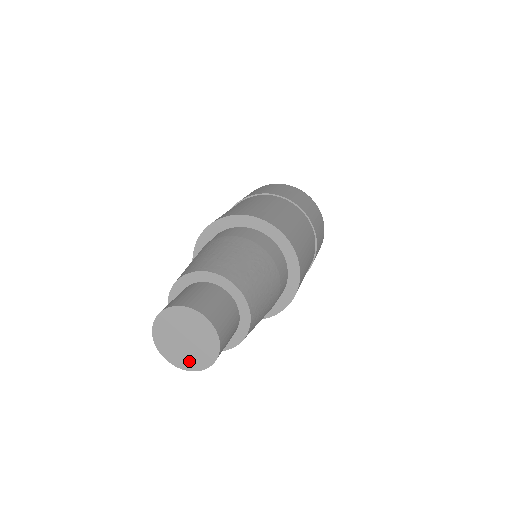
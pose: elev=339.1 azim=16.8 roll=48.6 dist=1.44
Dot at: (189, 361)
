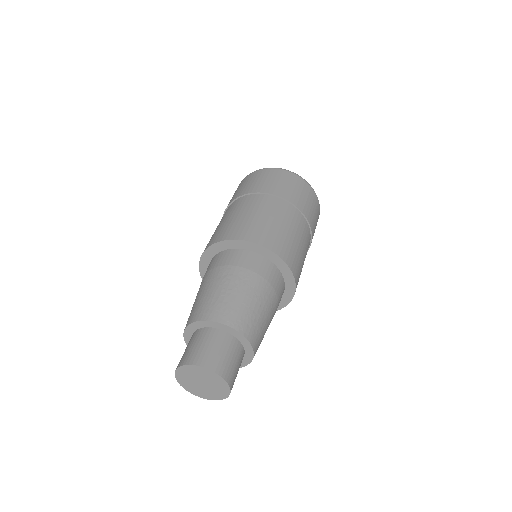
Dot at: (219, 393)
